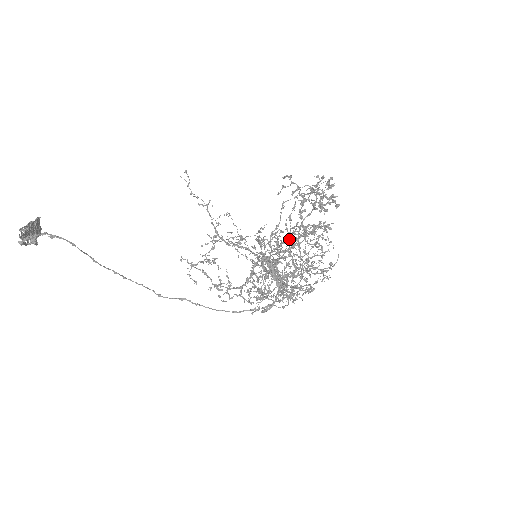
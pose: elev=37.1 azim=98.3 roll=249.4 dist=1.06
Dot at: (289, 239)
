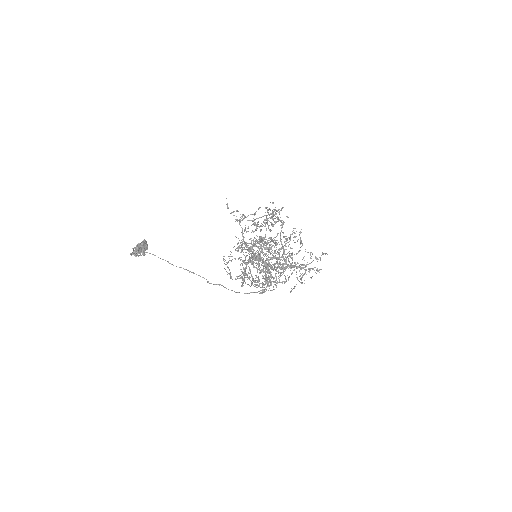
Dot at: occluded
